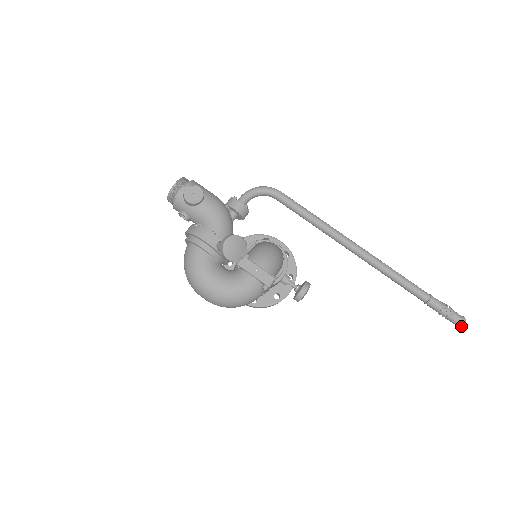
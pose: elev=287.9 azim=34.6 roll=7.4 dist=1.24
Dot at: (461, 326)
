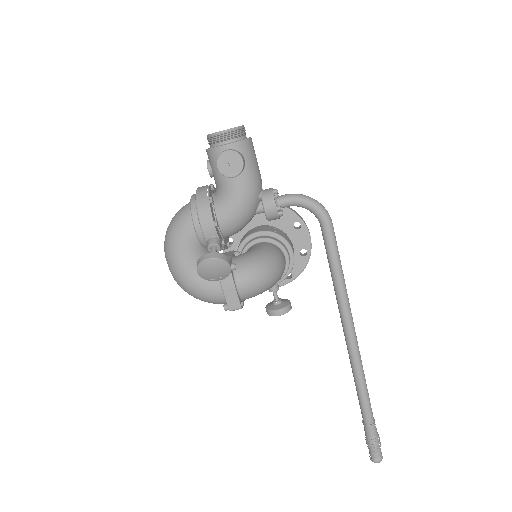
Dot at: (372, 461)
